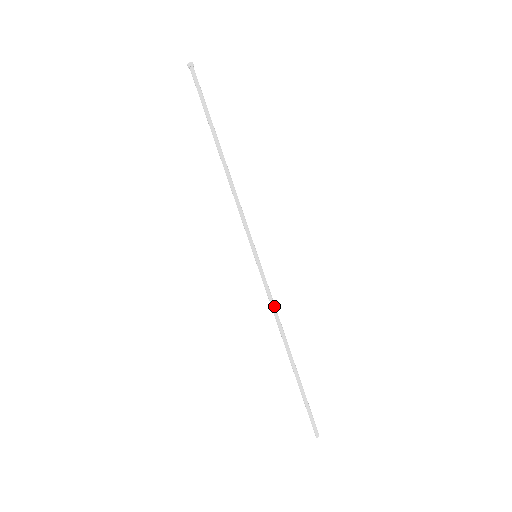
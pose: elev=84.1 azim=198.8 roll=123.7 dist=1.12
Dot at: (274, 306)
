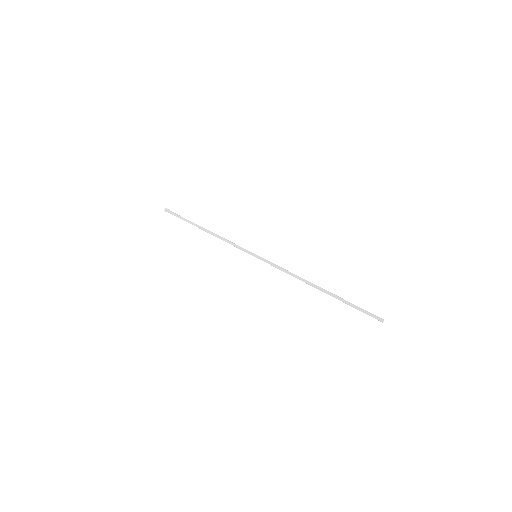
Dot at: (286, 270)
